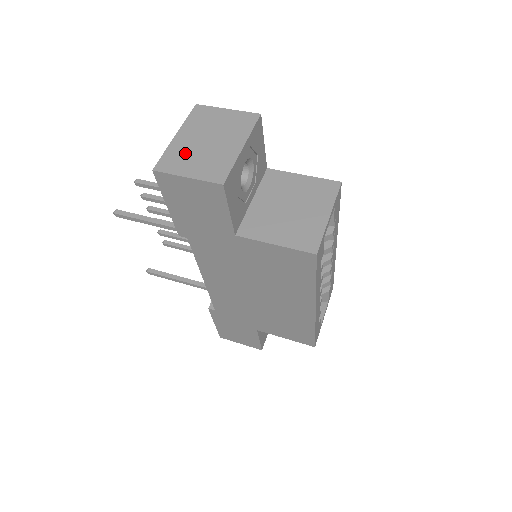
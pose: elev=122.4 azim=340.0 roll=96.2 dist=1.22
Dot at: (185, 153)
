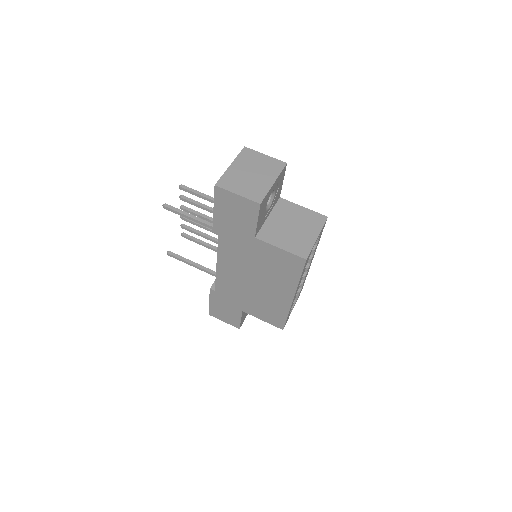
Dot at: (237, 178)
